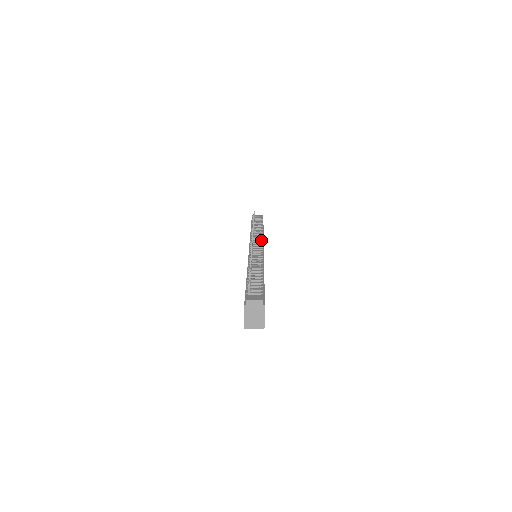
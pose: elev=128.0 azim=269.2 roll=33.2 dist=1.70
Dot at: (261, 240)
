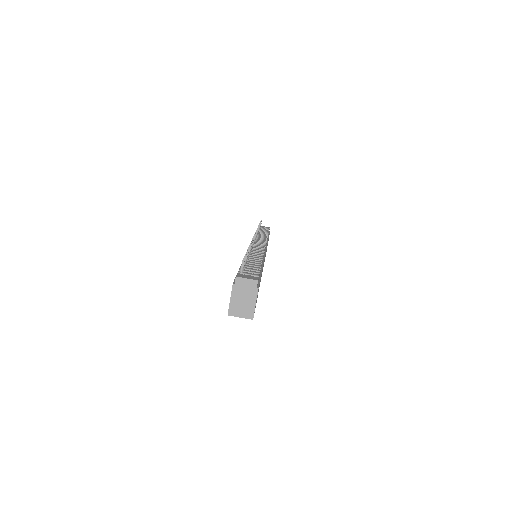
Dot at: (265, 241)
